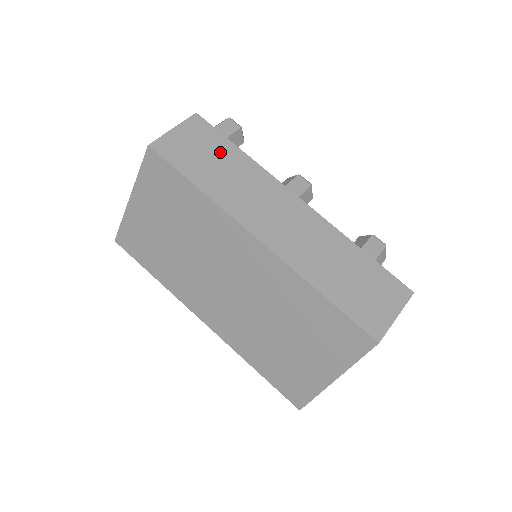
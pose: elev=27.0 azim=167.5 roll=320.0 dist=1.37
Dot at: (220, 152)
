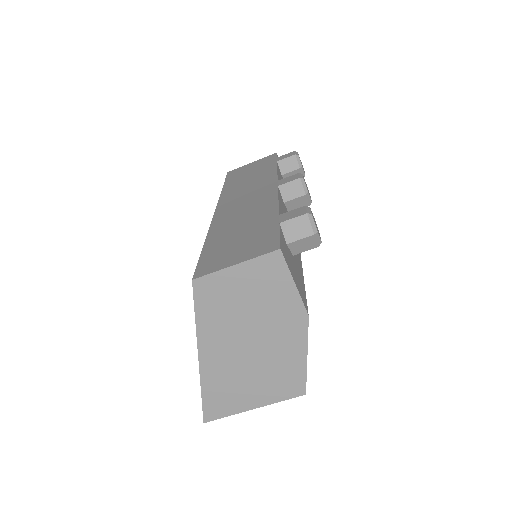
Dot at: (261, 169)
